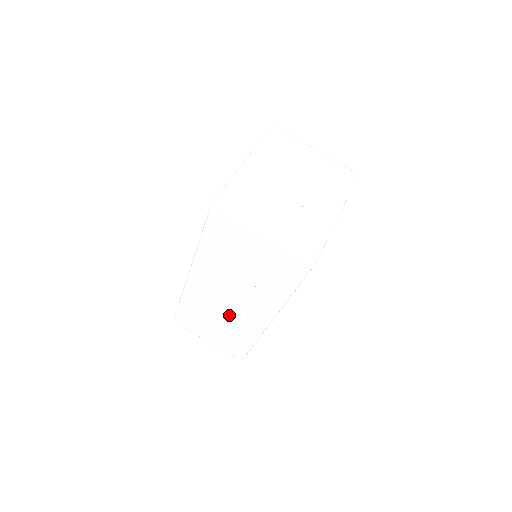
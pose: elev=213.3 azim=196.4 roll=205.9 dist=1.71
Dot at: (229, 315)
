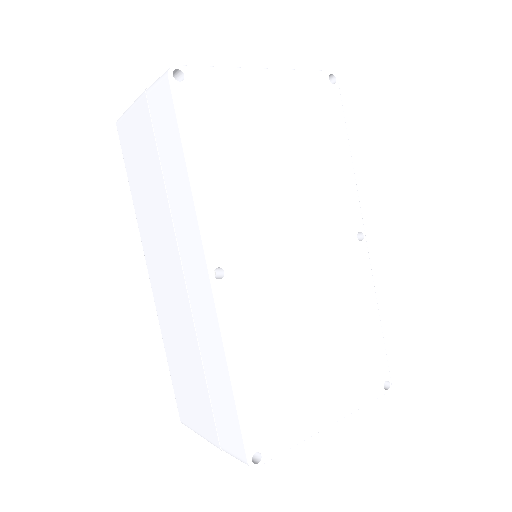
Dot at: (188, 319)
